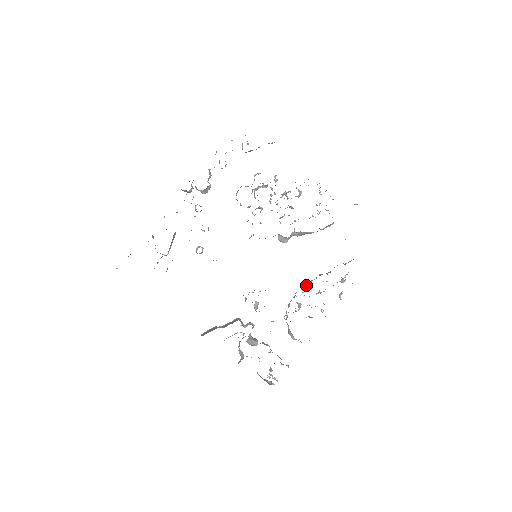
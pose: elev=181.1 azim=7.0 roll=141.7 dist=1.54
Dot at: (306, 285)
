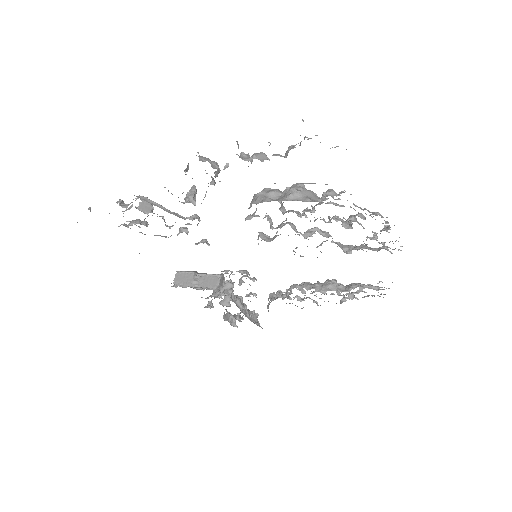
Dot at: (306, 288)
